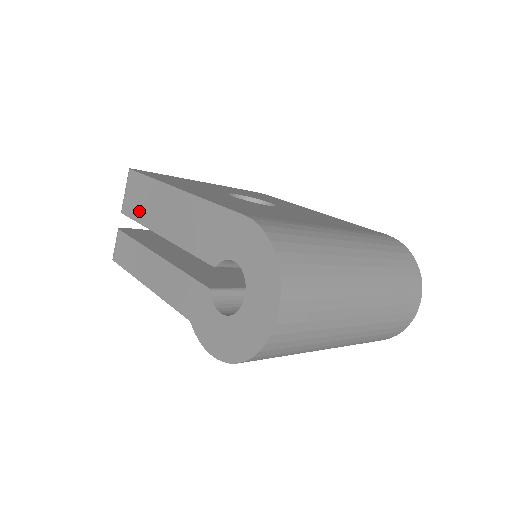
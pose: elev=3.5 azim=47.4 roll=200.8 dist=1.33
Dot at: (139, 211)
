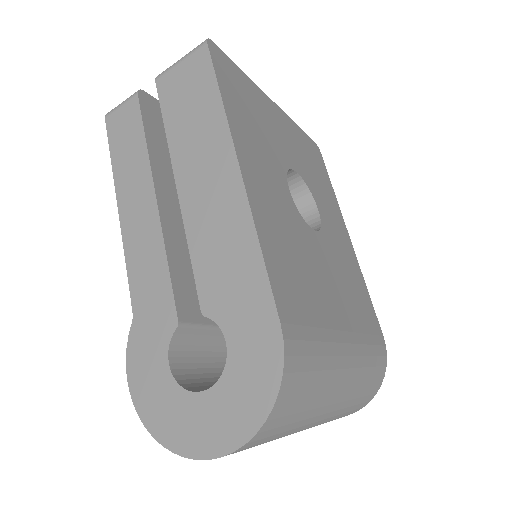
Dot at: (176, 114)
